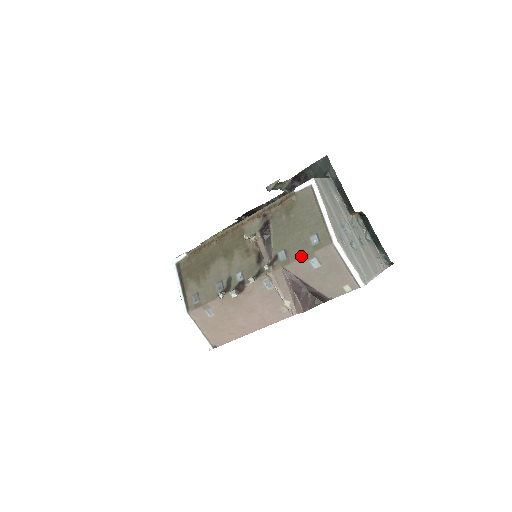
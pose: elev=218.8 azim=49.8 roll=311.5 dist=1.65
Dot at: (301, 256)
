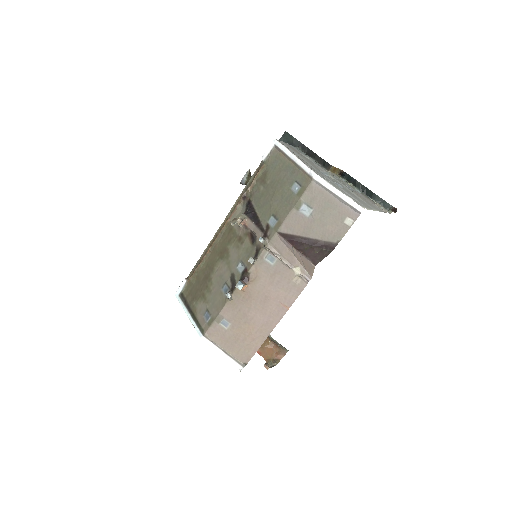
Dot at: (289, 210)
